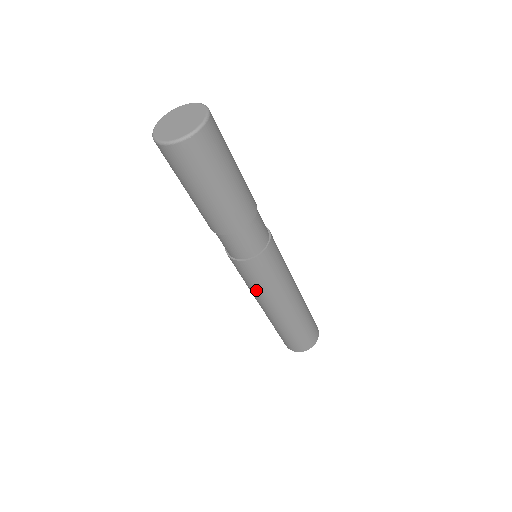
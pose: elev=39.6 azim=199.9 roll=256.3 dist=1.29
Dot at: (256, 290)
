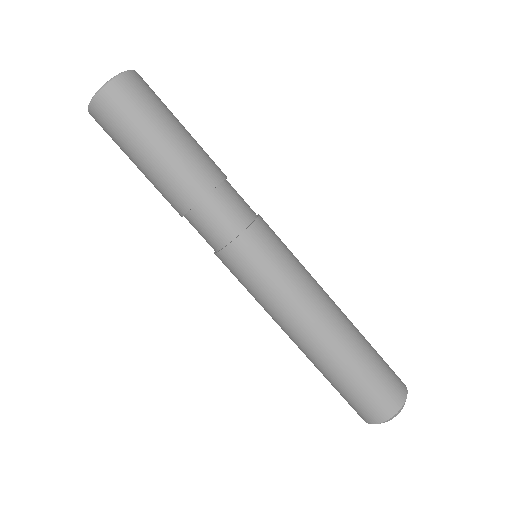
Dot at: (258, 301)
